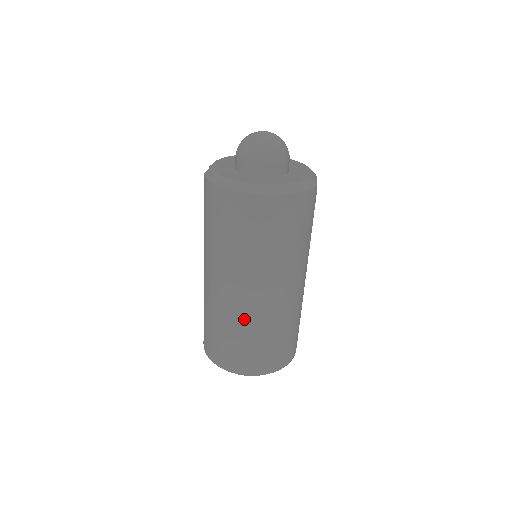
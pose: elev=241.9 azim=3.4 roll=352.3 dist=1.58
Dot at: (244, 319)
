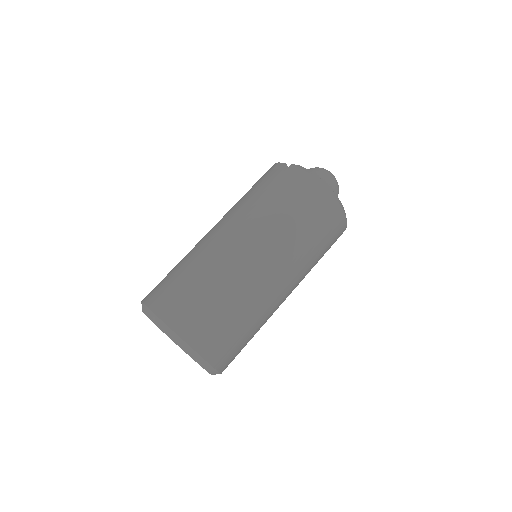
Dot at: (257, 301)
